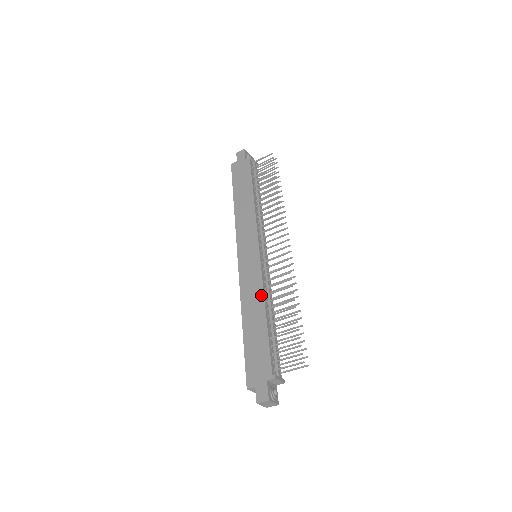
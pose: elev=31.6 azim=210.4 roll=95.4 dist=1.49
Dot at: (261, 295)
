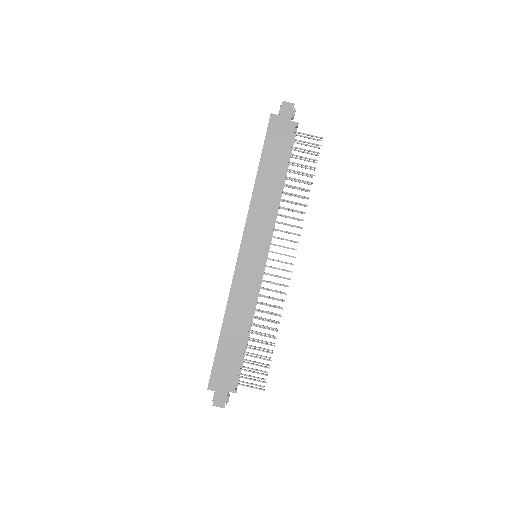
Dot at: (250, 310)
